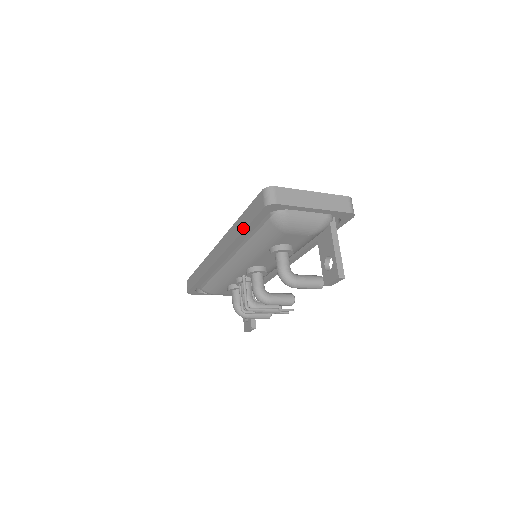
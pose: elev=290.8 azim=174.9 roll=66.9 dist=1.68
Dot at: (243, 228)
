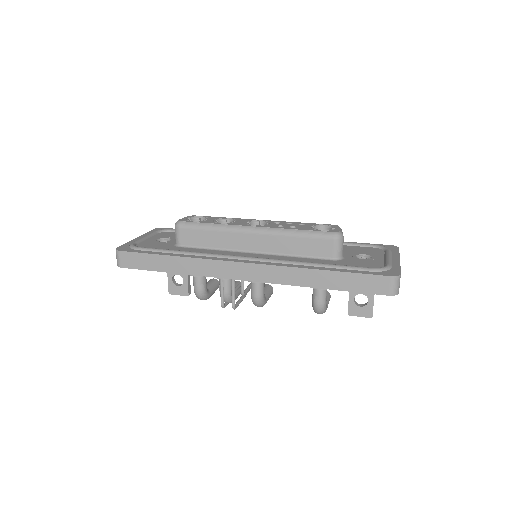
Dot at: (331, 287)
